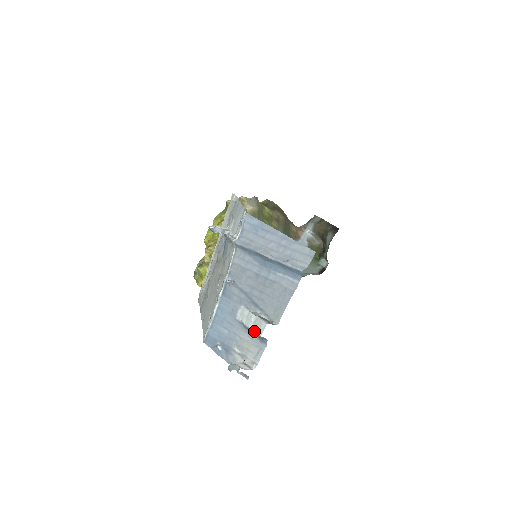
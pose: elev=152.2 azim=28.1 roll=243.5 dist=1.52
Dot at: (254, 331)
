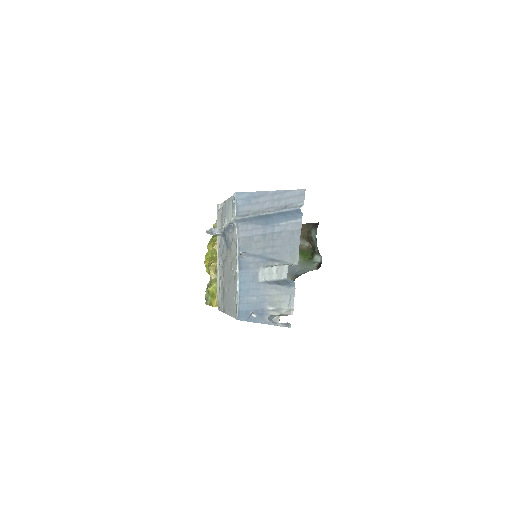
Dot at: (279, 279)
